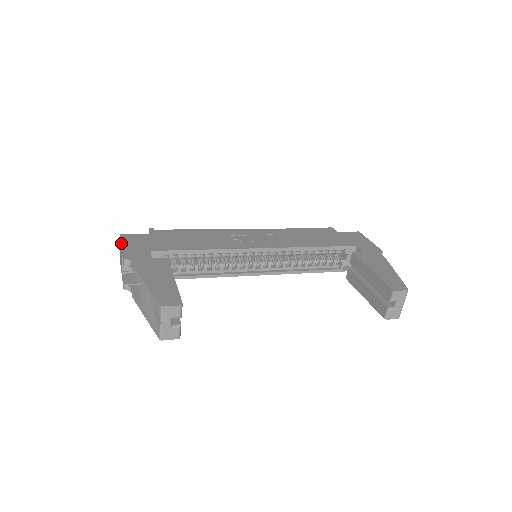
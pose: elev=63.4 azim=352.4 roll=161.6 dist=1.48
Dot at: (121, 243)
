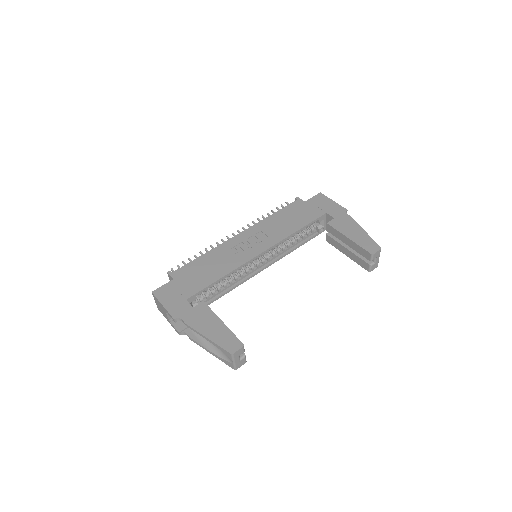
Dot at: (160, 302)
